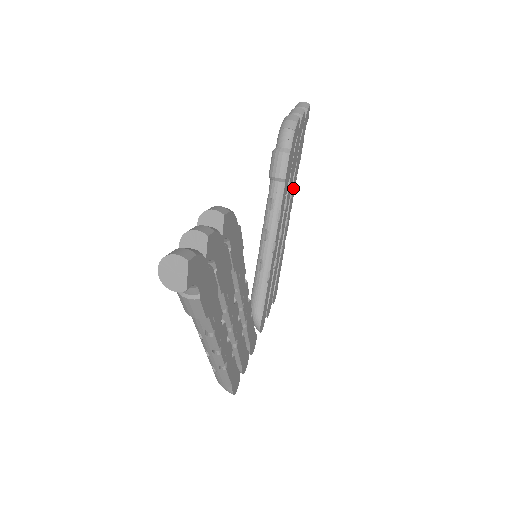
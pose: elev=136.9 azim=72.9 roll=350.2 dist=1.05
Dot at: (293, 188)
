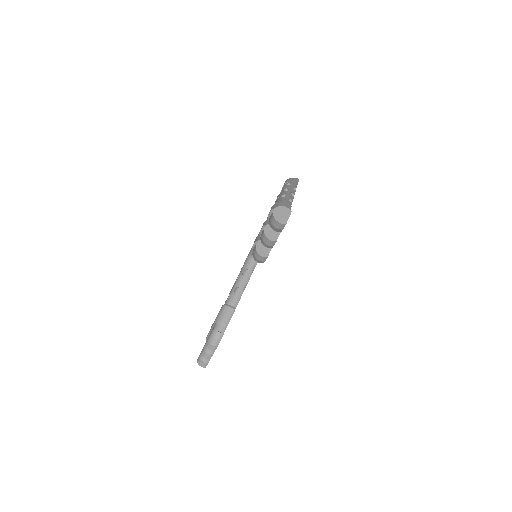
Dot at: occluded
